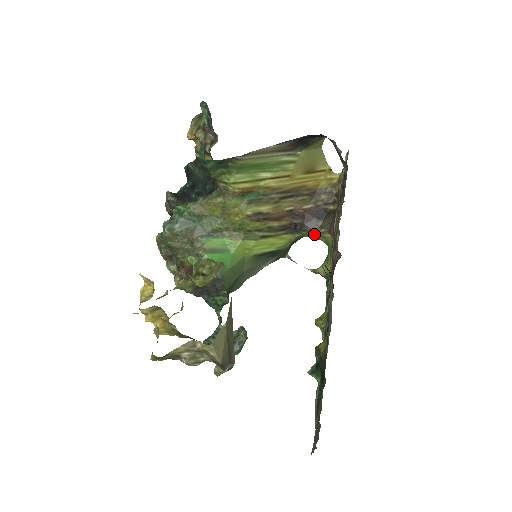
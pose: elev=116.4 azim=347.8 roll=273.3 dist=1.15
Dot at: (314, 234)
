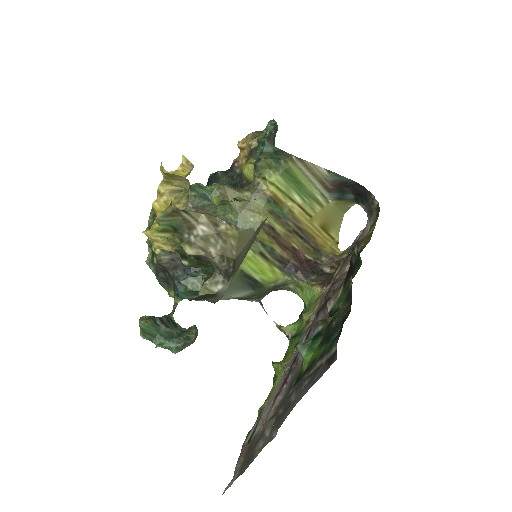
Dot at: (302, 285)
